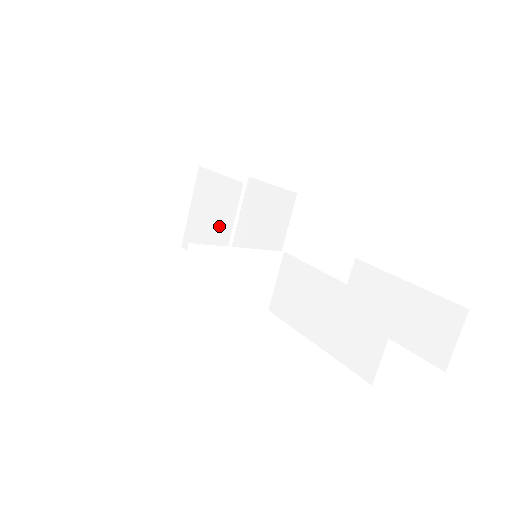
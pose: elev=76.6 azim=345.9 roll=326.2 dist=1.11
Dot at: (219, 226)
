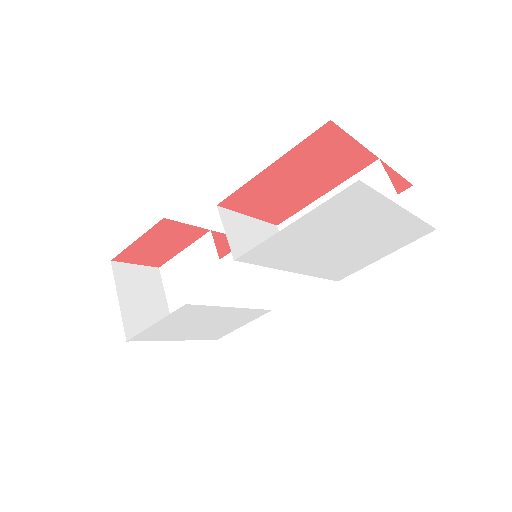
Dot at: (207, 279)
